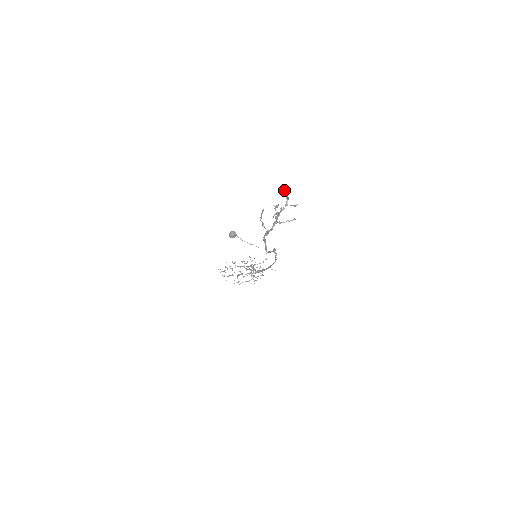
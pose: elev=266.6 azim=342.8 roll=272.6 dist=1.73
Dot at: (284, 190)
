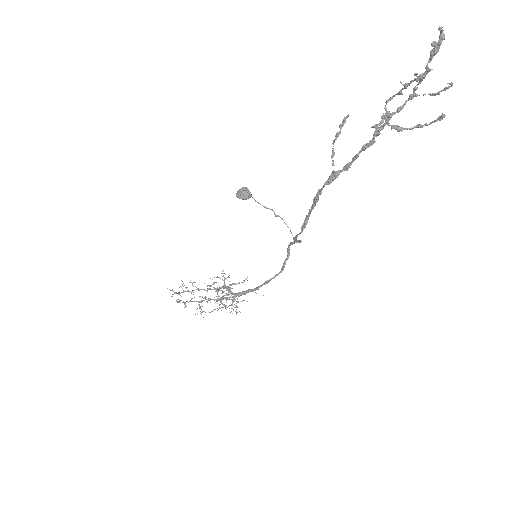
Dot at: (442, 37)
